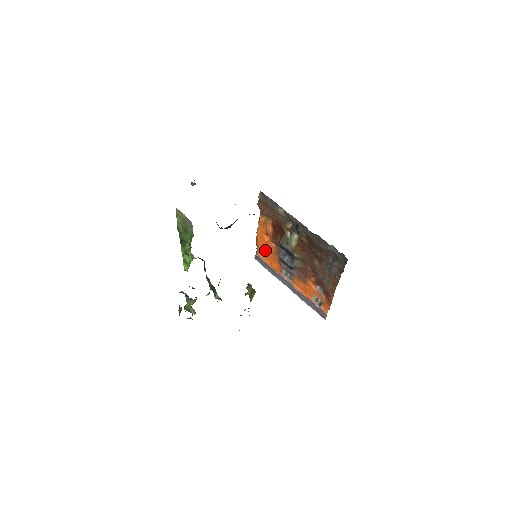
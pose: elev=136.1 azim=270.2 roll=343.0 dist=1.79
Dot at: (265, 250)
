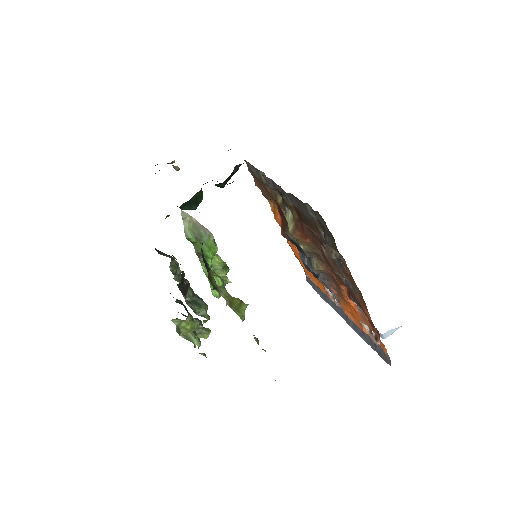
Dot at: occluded
